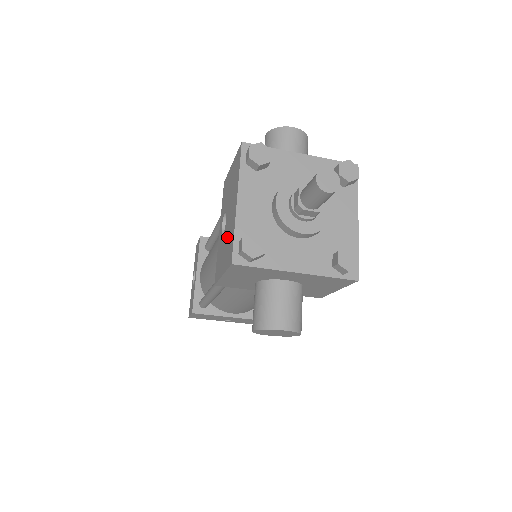
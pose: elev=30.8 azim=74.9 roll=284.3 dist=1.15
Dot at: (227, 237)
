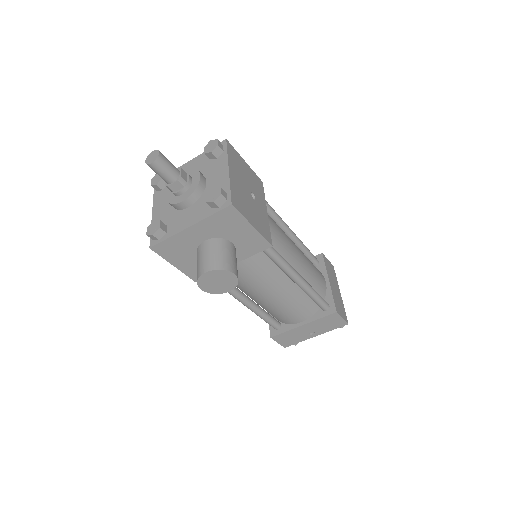
Dot at: occluded
